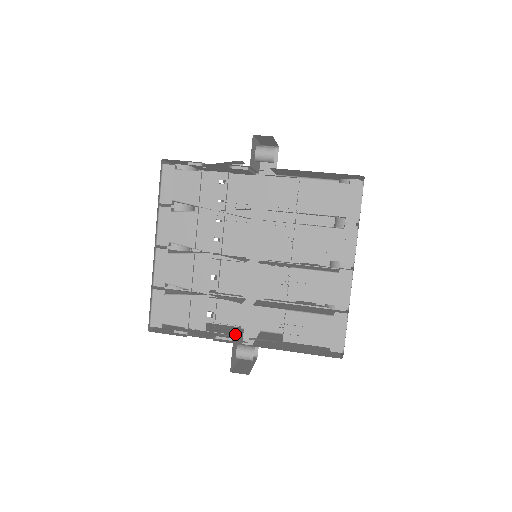
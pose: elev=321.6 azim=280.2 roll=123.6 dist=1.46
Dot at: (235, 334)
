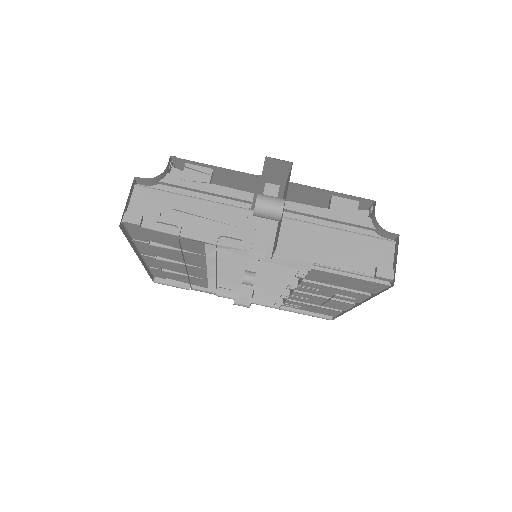
Dot at: occluded
